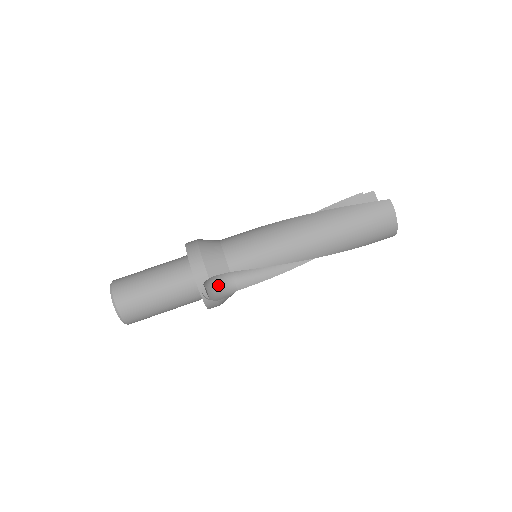
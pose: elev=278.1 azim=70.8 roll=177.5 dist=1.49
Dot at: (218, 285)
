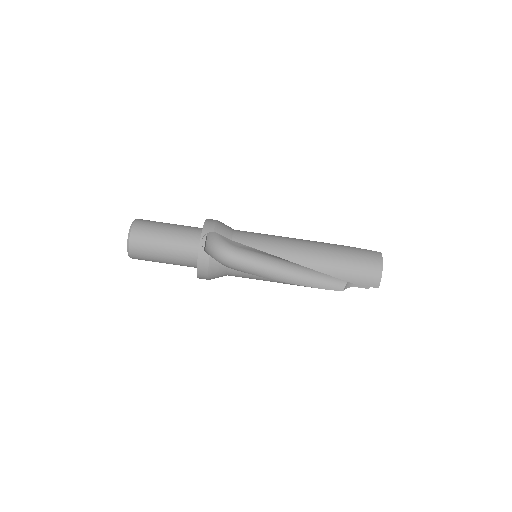
Dot at: (215, 256)
